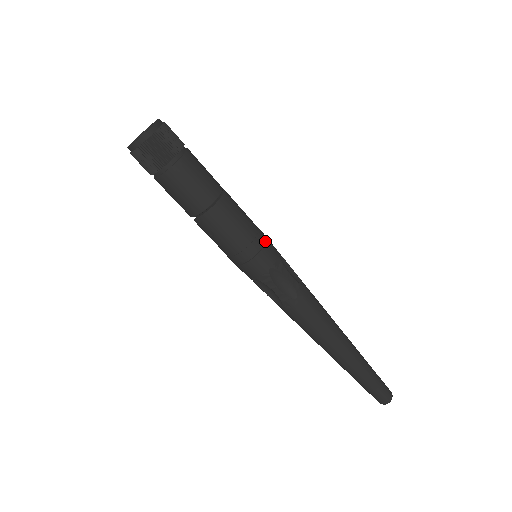
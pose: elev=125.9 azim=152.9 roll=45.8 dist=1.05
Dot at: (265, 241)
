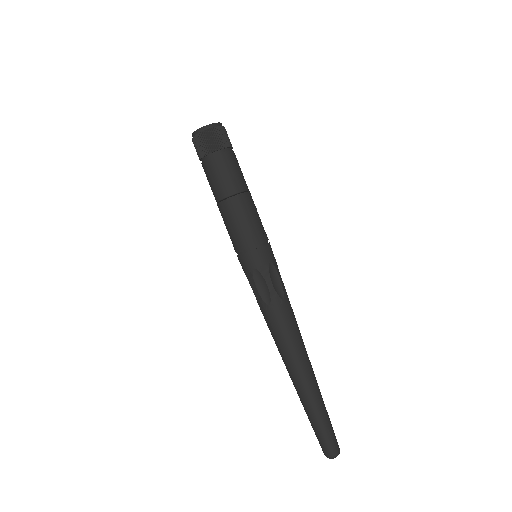
Dot at: (262, 246)
